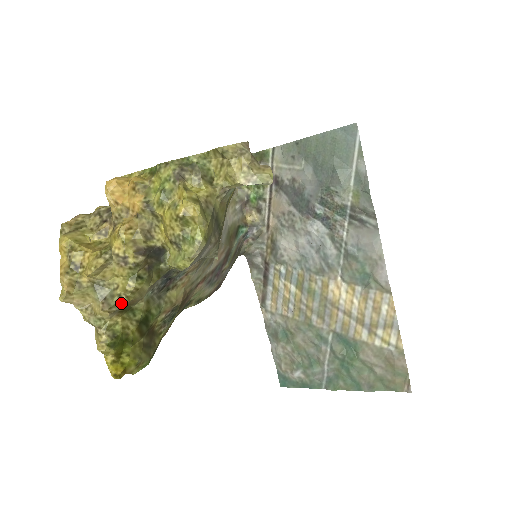
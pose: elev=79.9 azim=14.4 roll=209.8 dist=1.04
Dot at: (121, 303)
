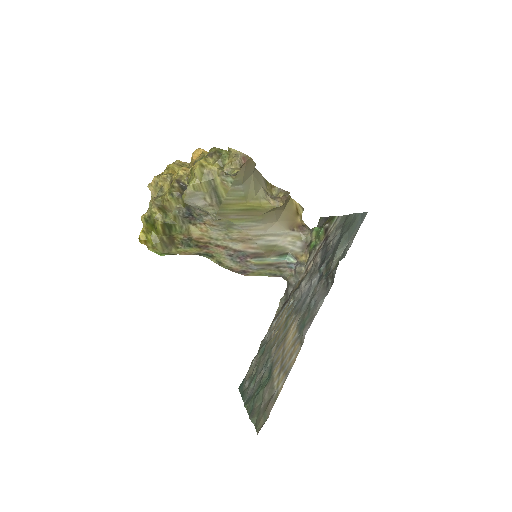
Dot at: (160, 203)
